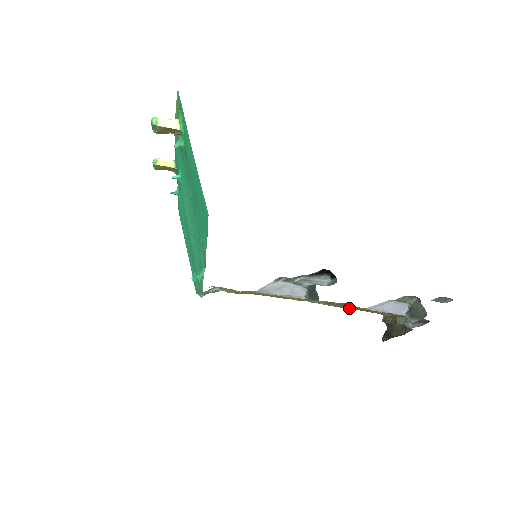
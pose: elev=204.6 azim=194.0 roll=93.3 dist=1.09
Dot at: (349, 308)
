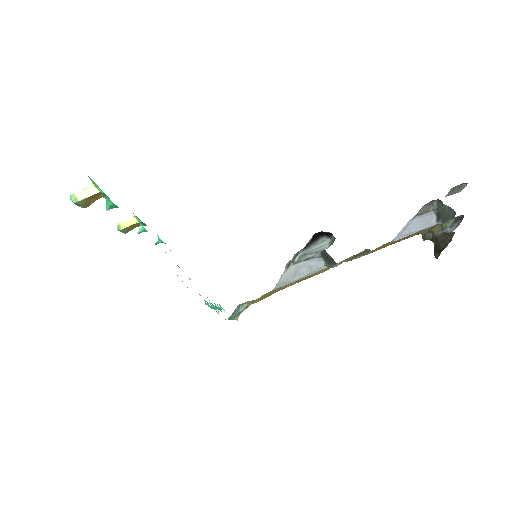
Dot at: occluded
